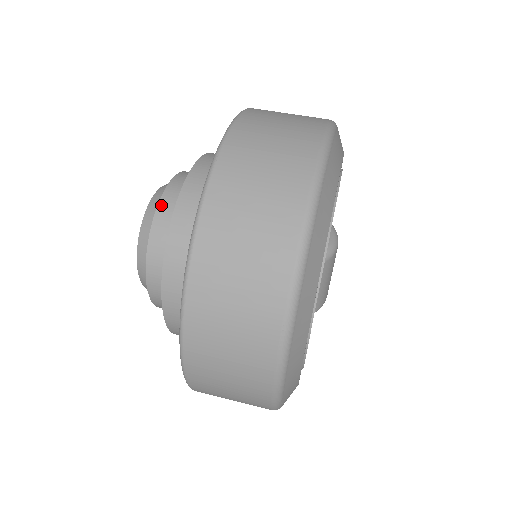
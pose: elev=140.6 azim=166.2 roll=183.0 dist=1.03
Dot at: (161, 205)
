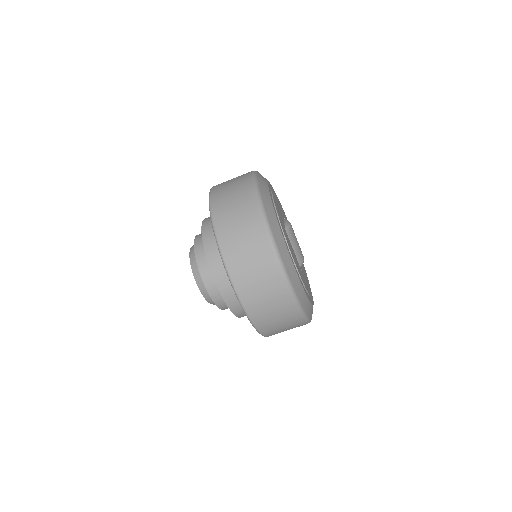
Dot at: (196, 247)
